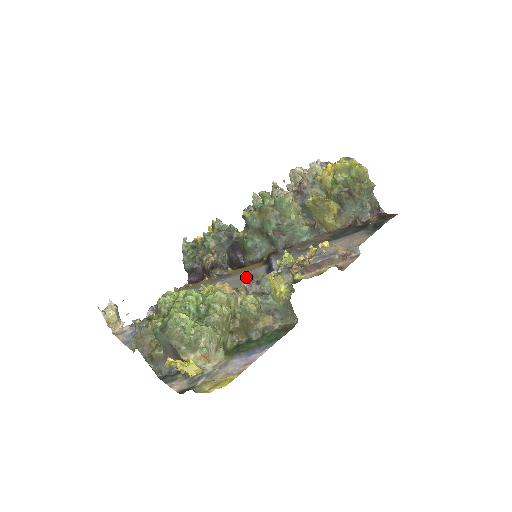
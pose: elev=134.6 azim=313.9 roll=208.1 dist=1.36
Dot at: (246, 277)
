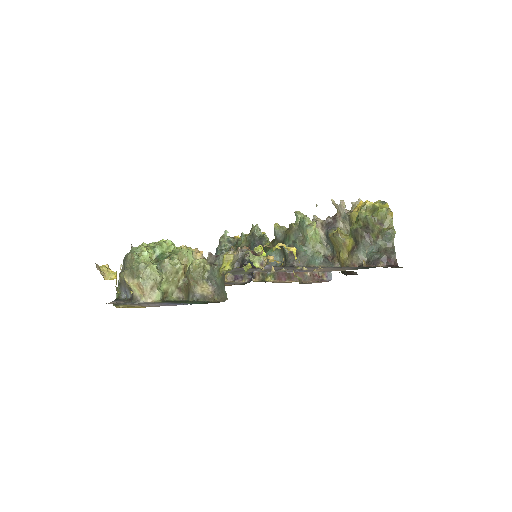
Dot at: (239, 270)
